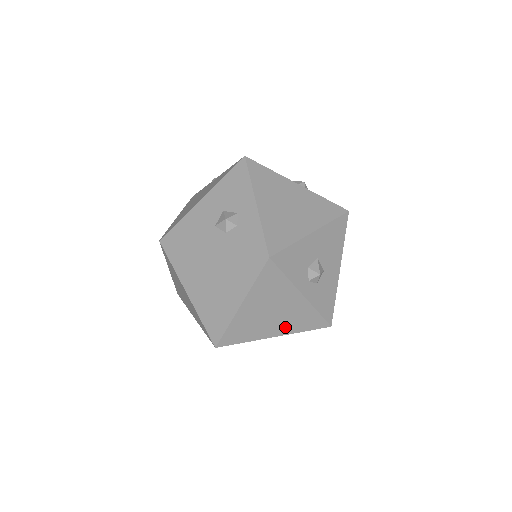
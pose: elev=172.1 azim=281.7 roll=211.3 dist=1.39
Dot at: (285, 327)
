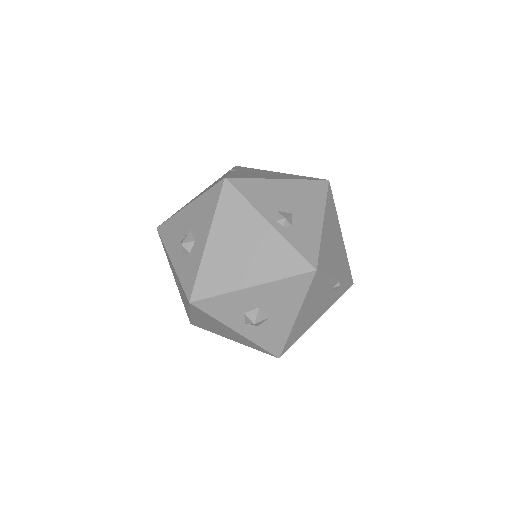
Dot at: (237, 340)
